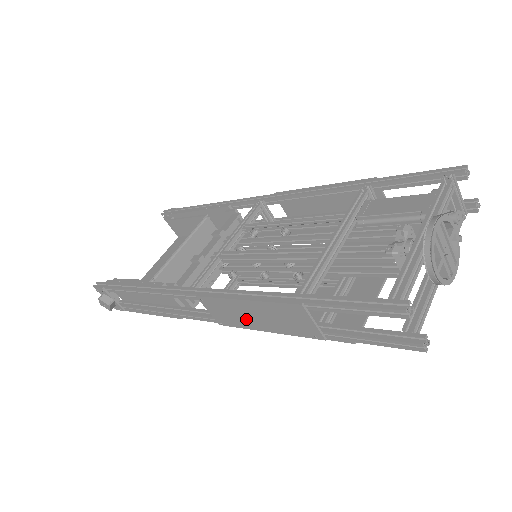
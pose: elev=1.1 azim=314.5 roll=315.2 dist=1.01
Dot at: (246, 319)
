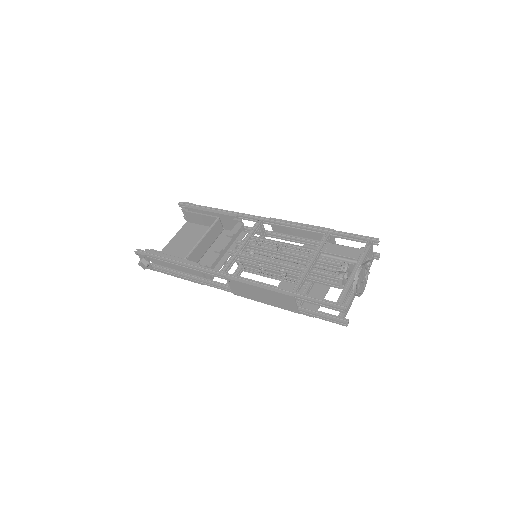
Dot at: (255, 295)
